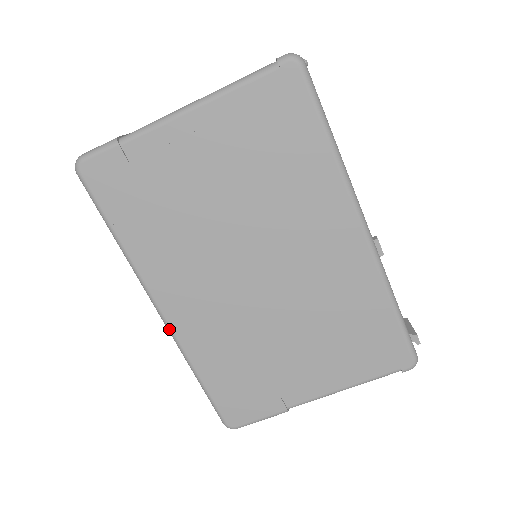
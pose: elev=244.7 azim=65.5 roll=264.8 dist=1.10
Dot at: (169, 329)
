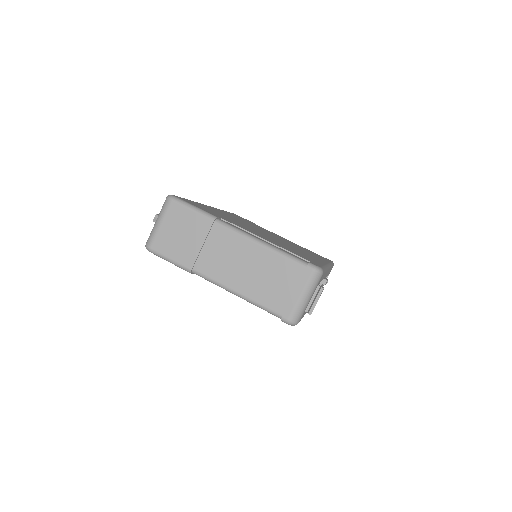
Dot at: occluded
